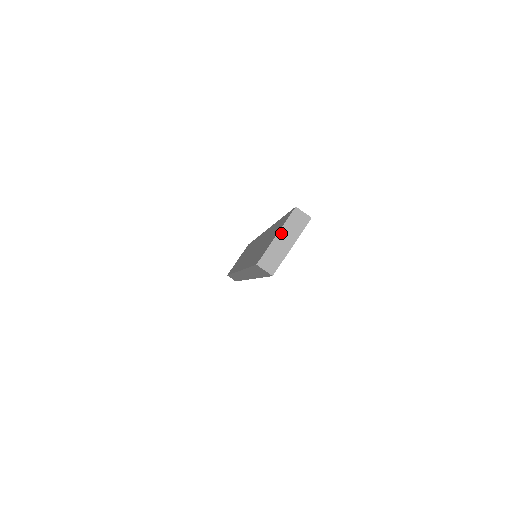
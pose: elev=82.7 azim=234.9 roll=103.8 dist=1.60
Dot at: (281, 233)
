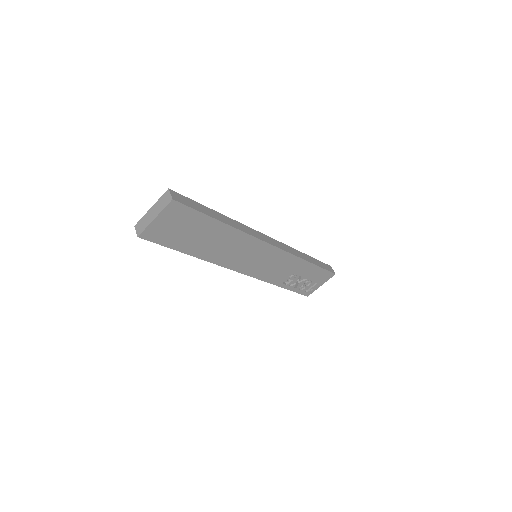
Dot at: (154, 207)
